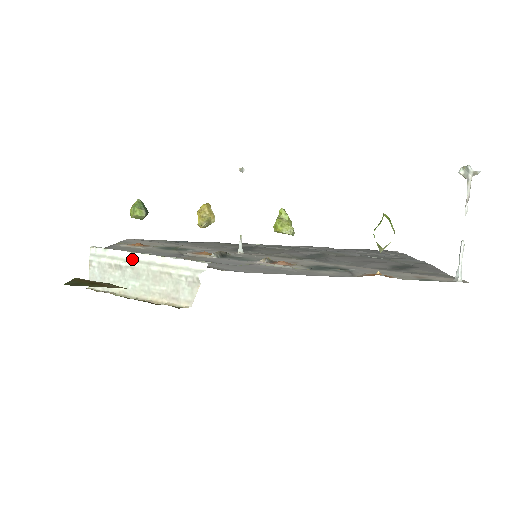
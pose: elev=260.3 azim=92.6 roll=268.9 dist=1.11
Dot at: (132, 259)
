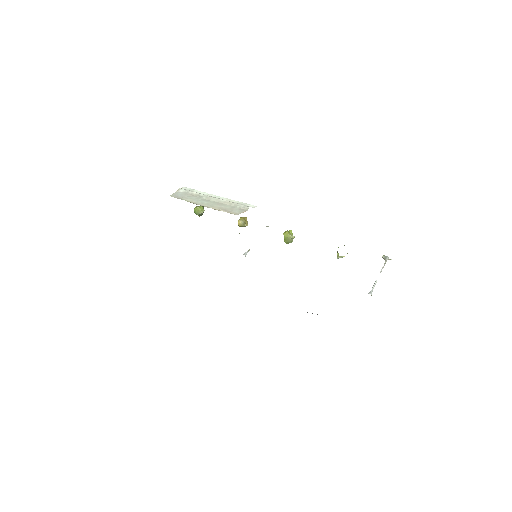
Dot at: (209, 195)
